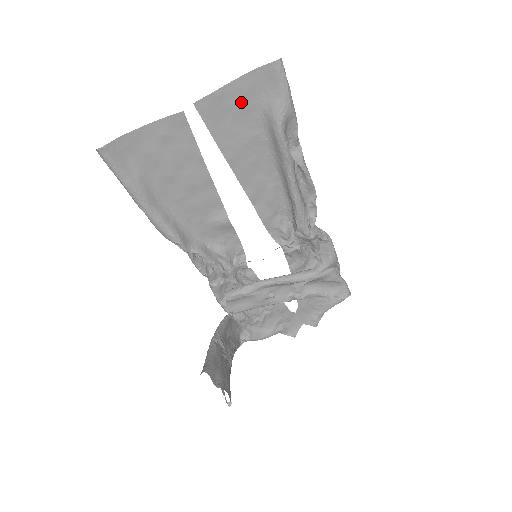
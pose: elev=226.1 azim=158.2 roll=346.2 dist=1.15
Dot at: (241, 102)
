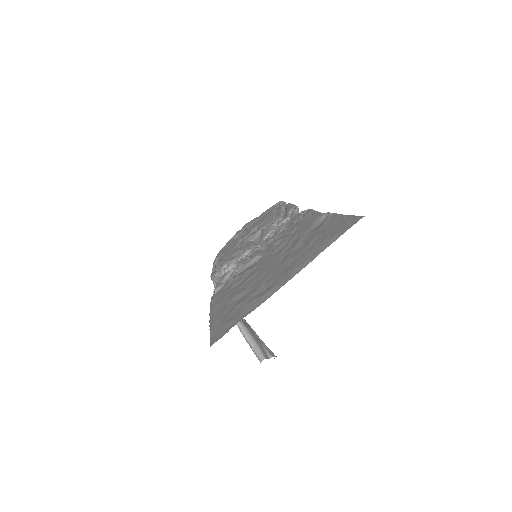
Dot at: (318, 245)
